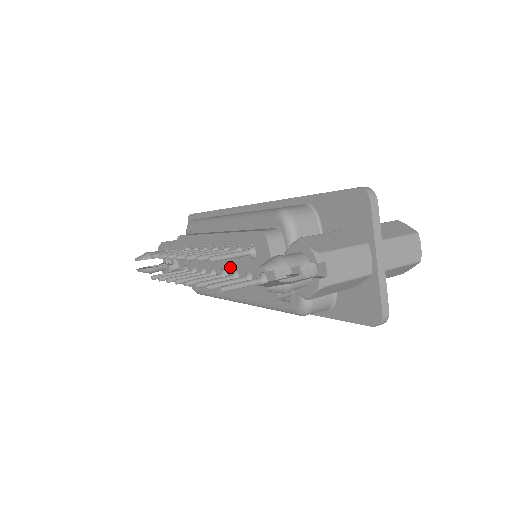
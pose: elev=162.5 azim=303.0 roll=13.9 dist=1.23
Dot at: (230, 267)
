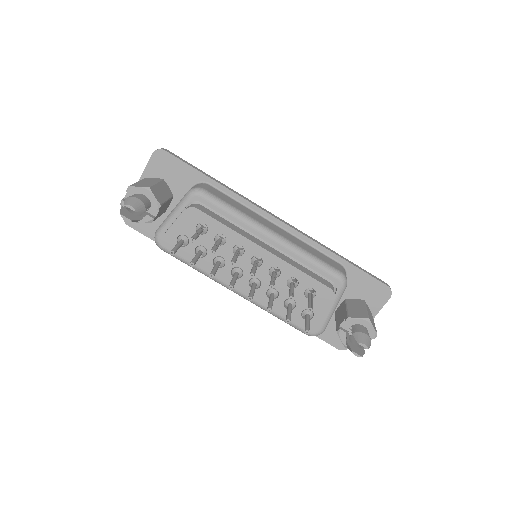
Dot at: occluded
